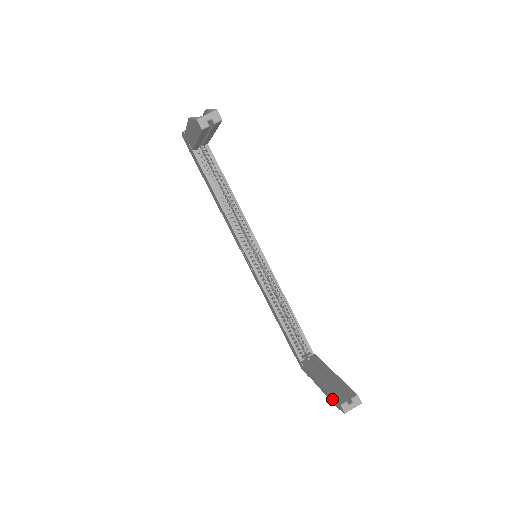
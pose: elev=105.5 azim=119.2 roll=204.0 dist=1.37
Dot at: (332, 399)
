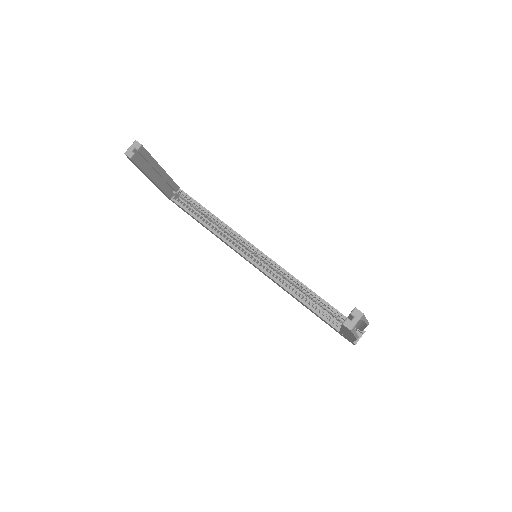
Dot at: (347, 331)
